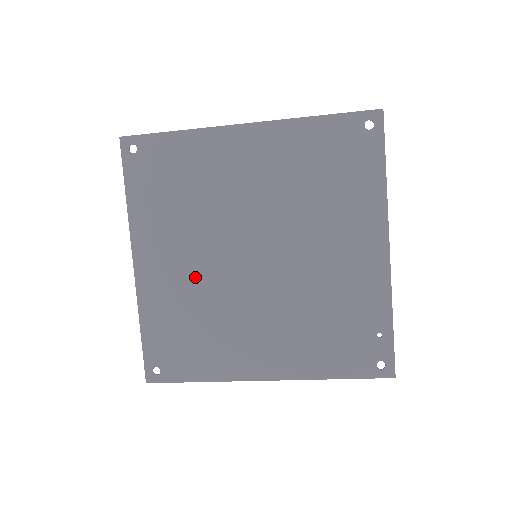
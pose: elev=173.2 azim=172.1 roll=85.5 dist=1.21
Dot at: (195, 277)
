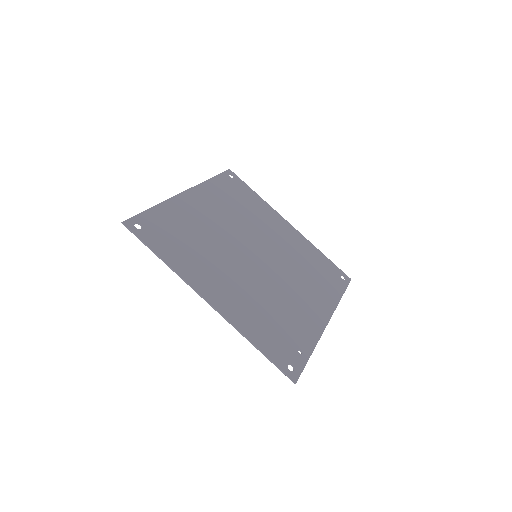
Dot at: (214, 228)
